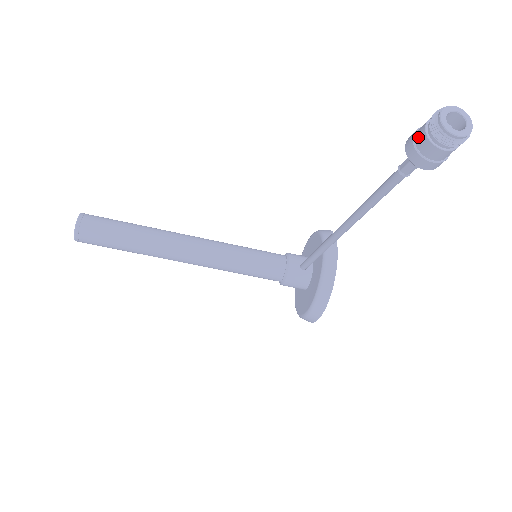
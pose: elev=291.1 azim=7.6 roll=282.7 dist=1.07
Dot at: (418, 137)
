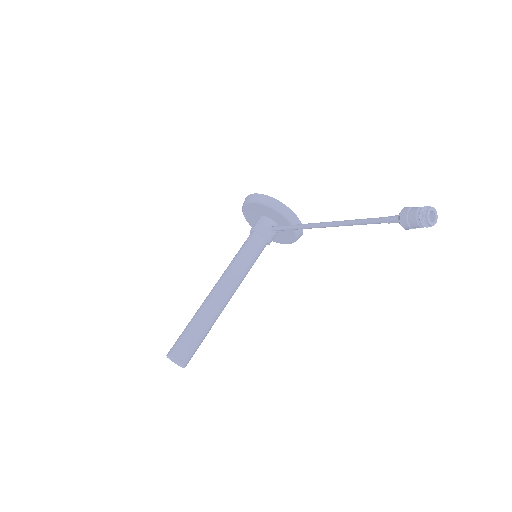
Dot at: (413, 226)
